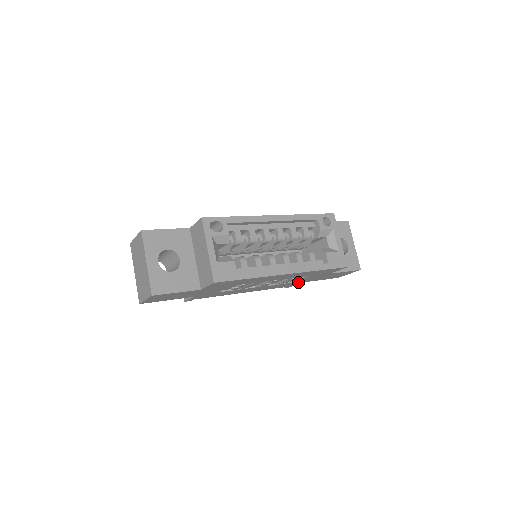
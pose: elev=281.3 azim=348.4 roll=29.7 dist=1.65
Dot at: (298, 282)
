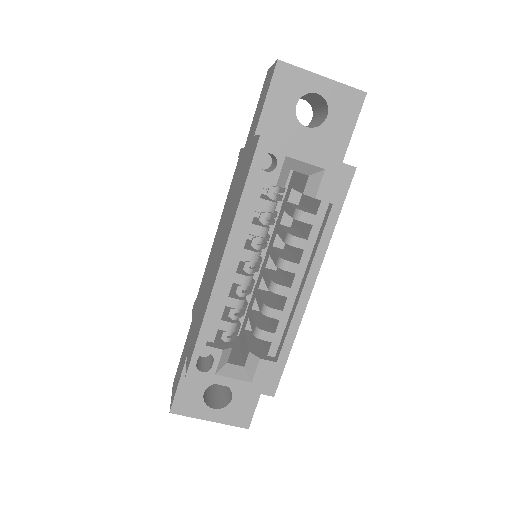
Dot at: occluded
